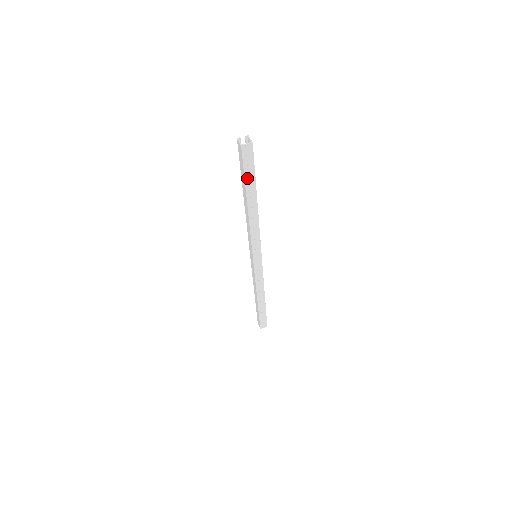
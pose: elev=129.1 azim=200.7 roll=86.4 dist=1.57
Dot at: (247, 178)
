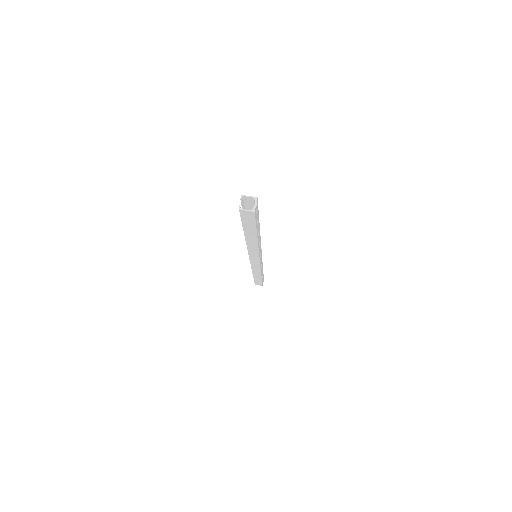
Dot at: (256, 225)
